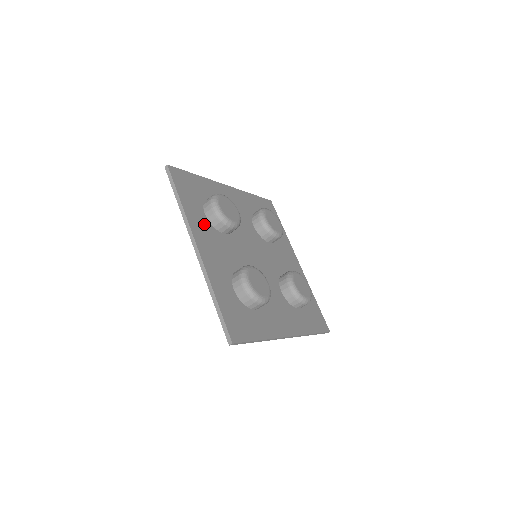
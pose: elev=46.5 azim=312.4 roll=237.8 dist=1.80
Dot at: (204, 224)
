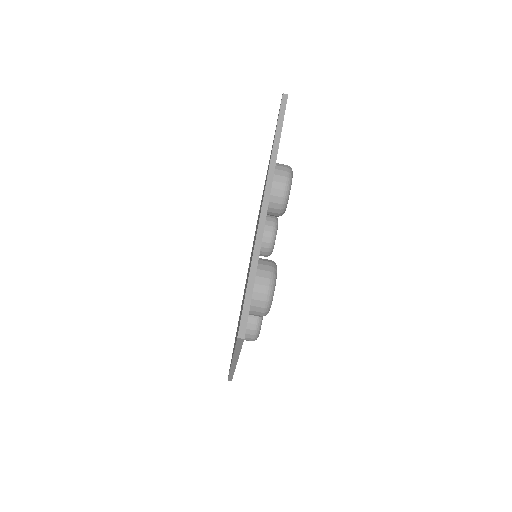
Dot at: occluded
